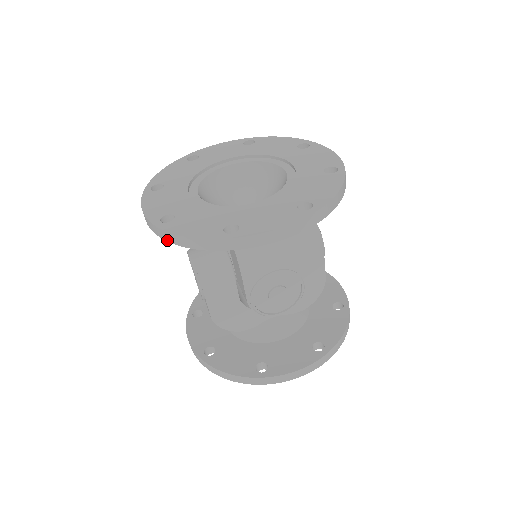
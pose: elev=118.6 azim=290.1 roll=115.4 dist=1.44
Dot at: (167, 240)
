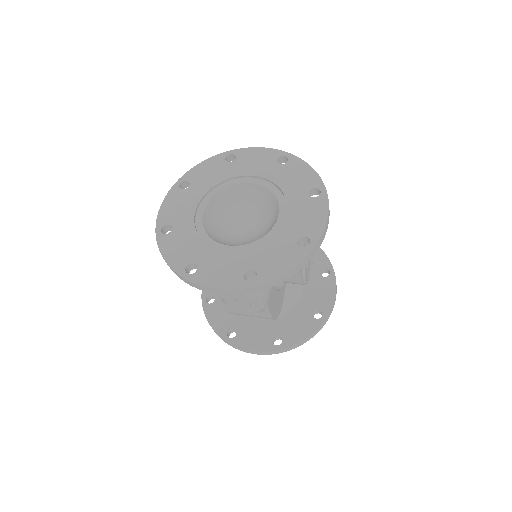
Dot at: (268, 287)
